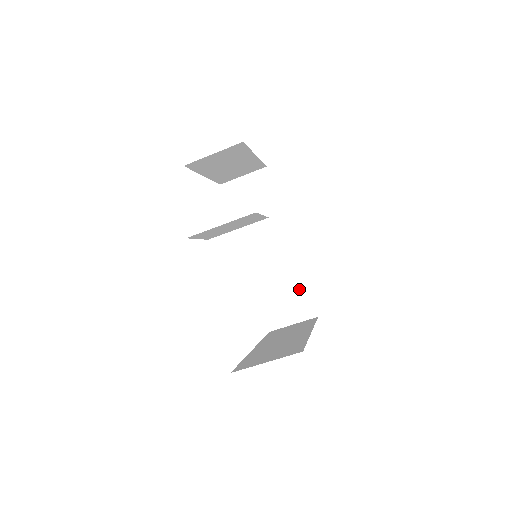
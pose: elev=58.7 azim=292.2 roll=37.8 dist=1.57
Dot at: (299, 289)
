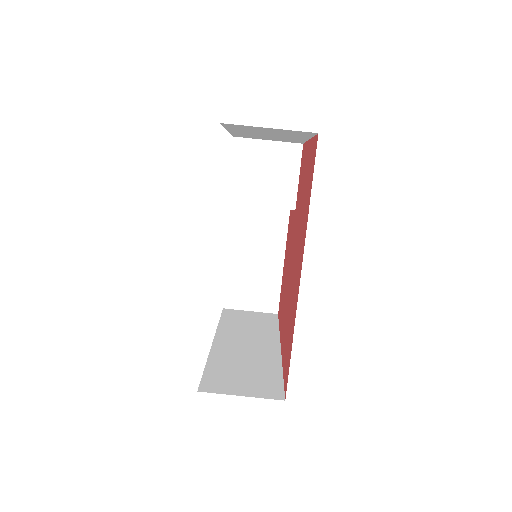
Dot at: (269, 374)
